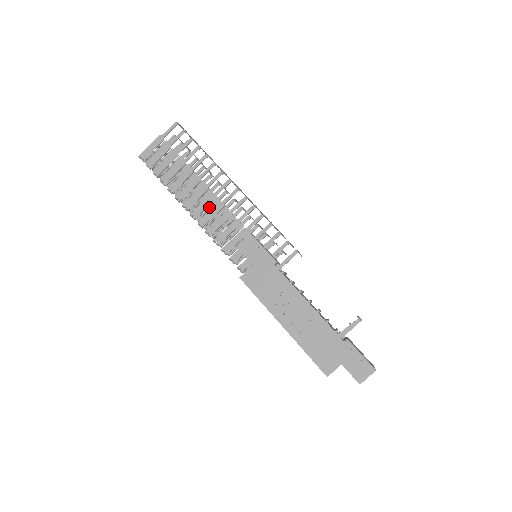
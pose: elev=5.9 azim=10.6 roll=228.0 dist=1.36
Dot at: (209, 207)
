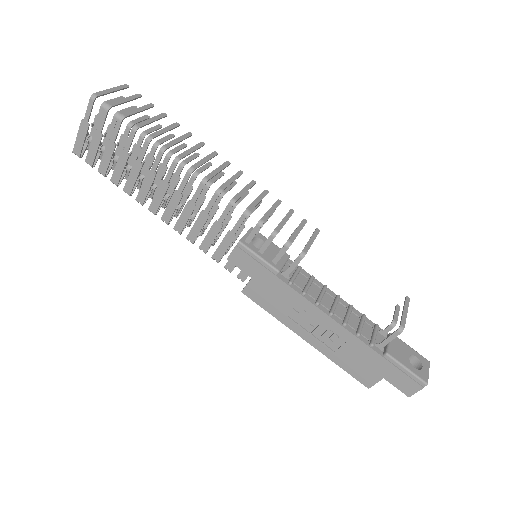
Dot at: (182, 198)
